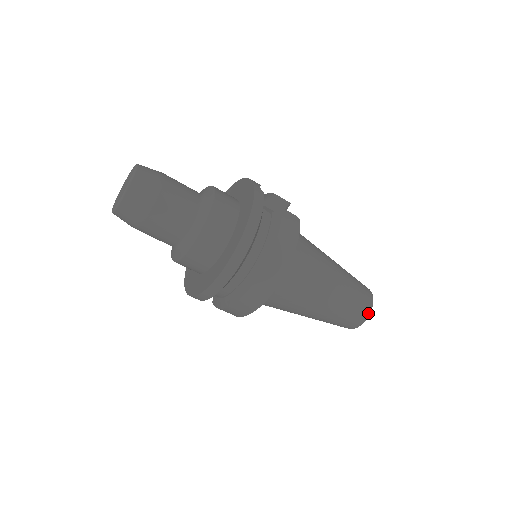
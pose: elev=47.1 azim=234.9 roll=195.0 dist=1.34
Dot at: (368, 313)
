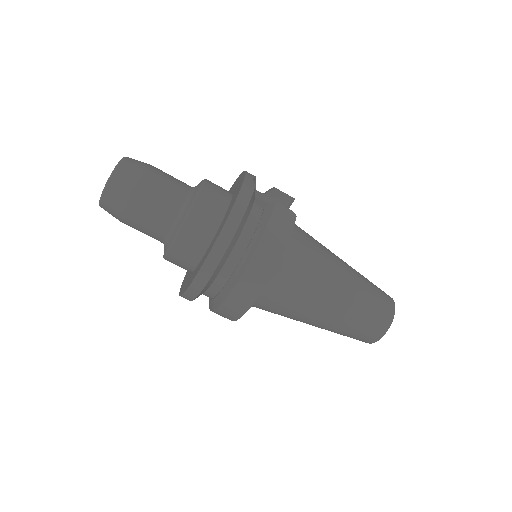
Dot at: (387, 326)
